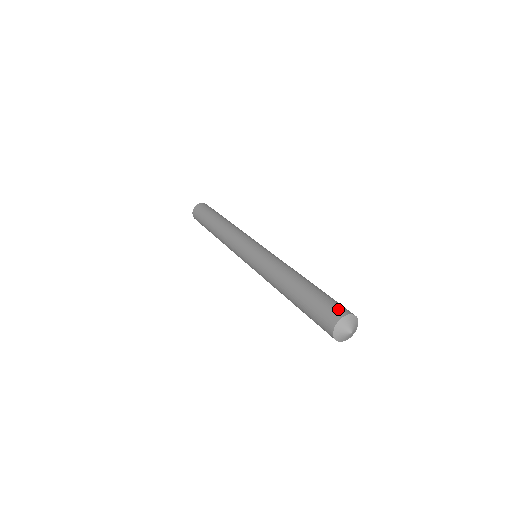
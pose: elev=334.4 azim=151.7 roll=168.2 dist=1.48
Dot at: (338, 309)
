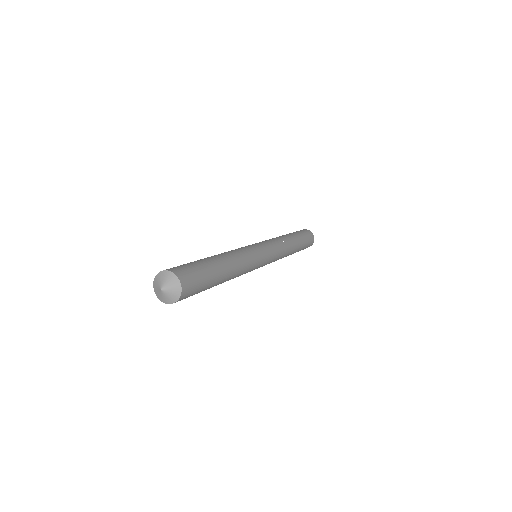
Dot at: (182, 270)
